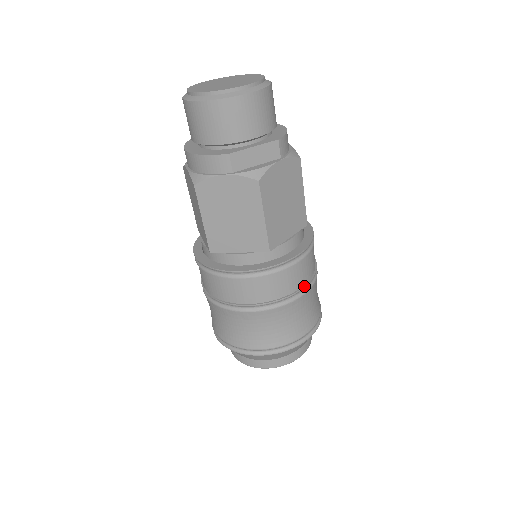
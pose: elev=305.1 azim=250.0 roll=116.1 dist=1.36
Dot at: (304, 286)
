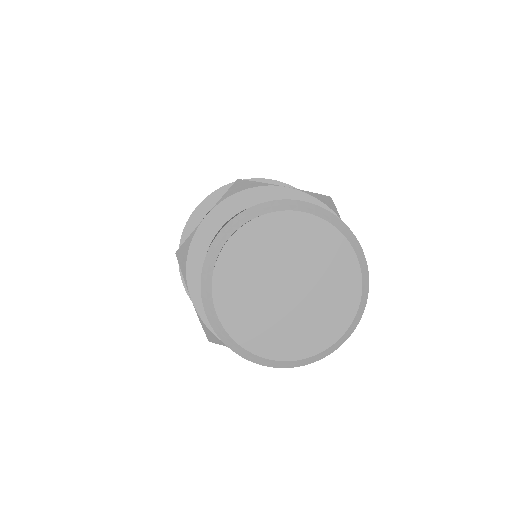
Dot at: occluded
